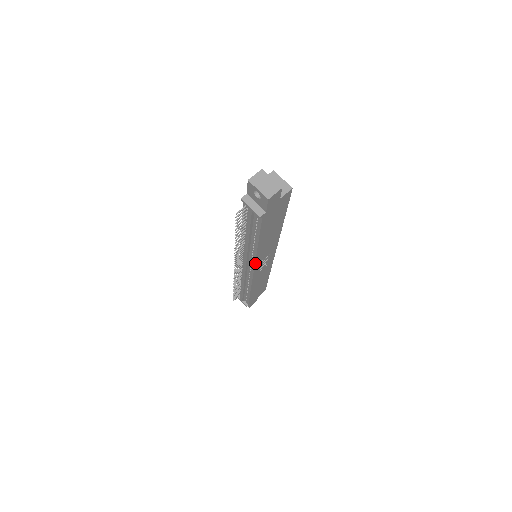
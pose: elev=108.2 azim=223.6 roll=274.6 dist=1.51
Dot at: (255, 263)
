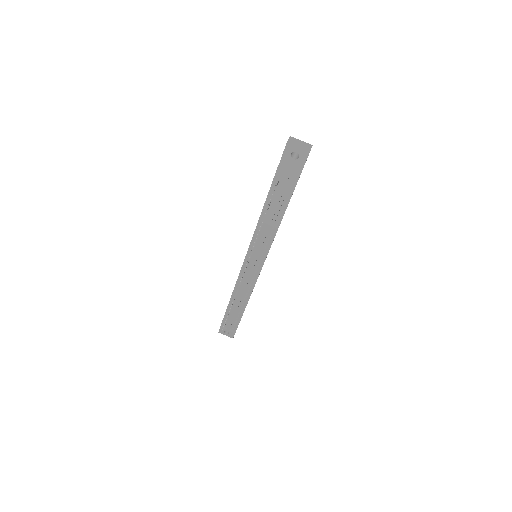
Dot at: occluded
